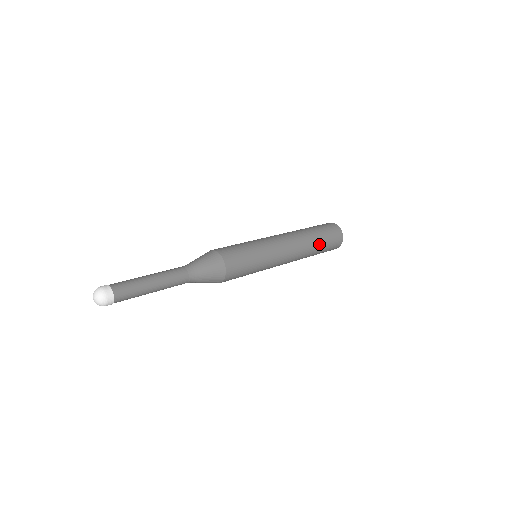
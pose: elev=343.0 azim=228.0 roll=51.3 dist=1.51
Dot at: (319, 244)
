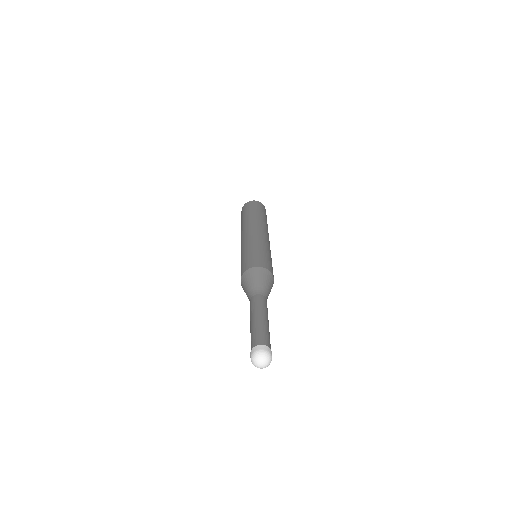
Dot at: (266, 220)
